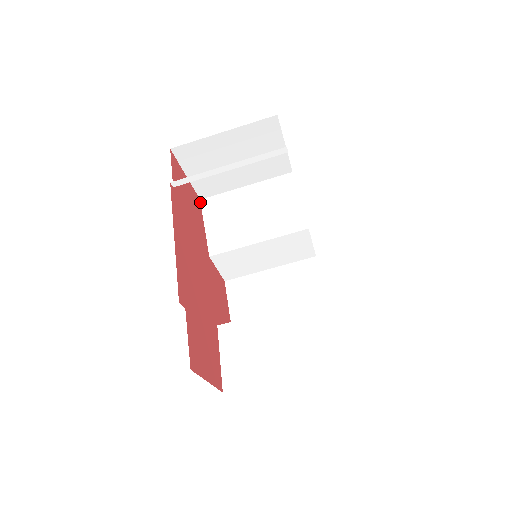
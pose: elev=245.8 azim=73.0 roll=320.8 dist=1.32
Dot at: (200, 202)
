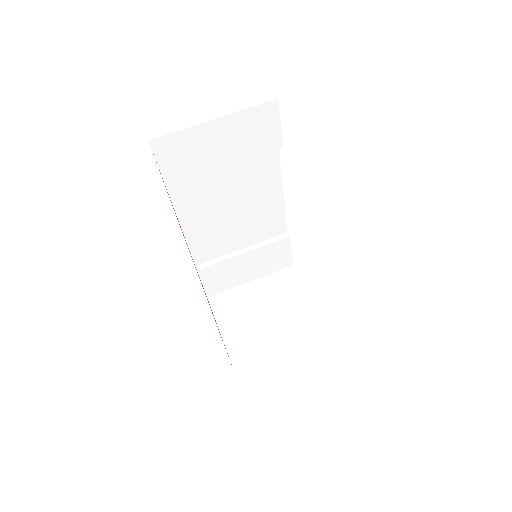
Dot at: occluded
